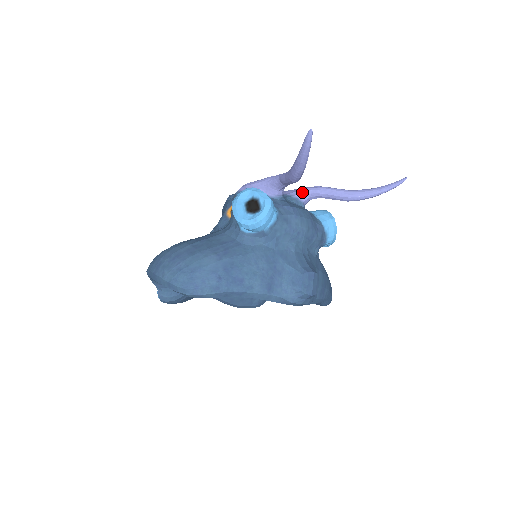
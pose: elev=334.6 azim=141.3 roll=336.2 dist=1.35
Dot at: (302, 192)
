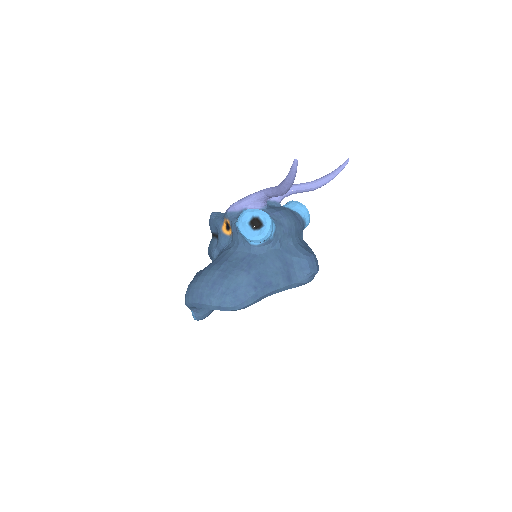
Dot at: occluded
